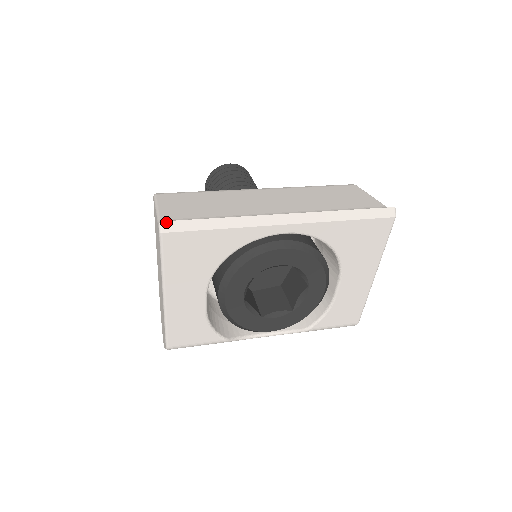
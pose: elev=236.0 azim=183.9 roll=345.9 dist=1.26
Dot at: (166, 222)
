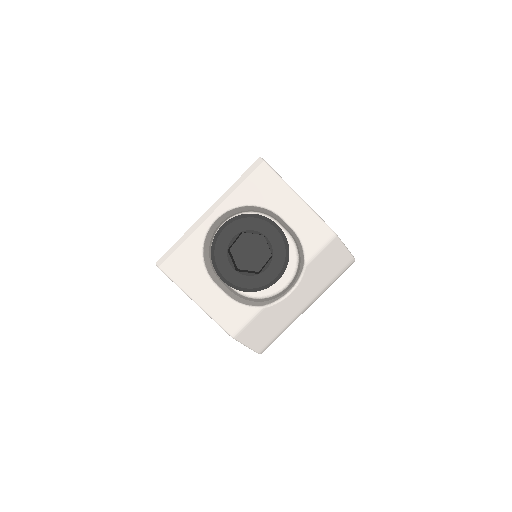
Dot at: (158, 261)
